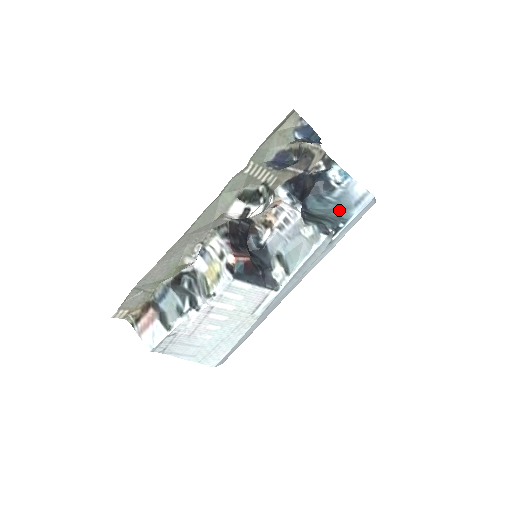
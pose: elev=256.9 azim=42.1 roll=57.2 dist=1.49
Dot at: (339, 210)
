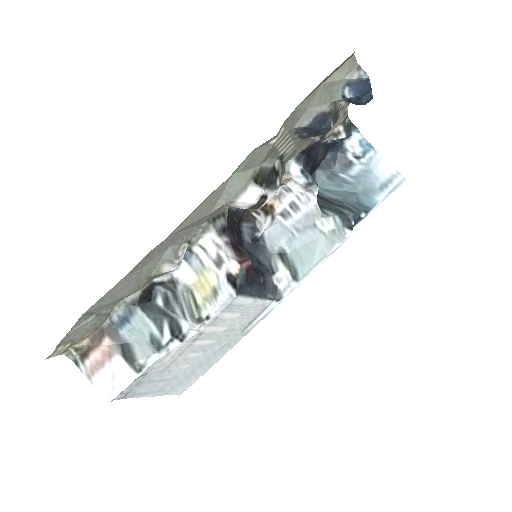
Dot at: (358, 194)
